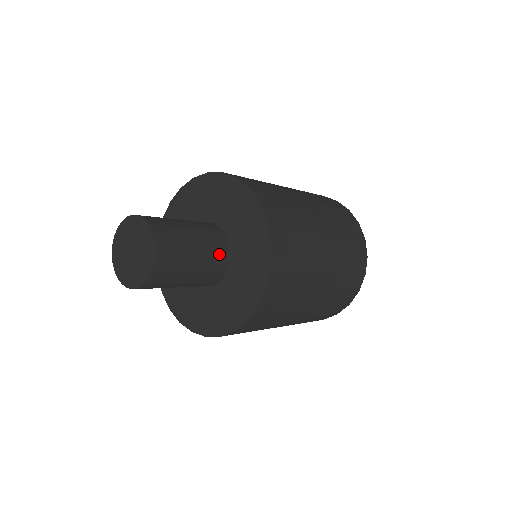
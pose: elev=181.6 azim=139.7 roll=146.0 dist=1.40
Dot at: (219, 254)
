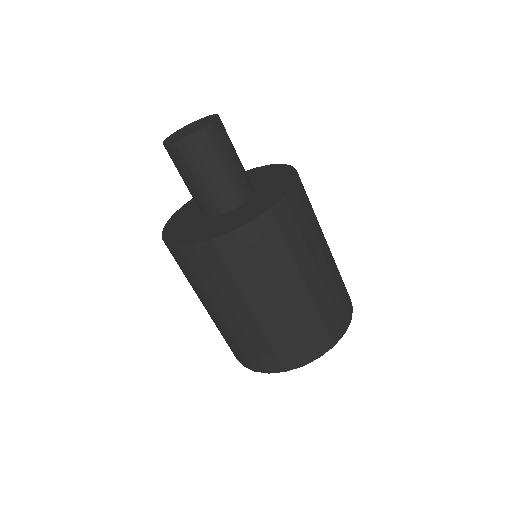
Dot at: (248, 178)
